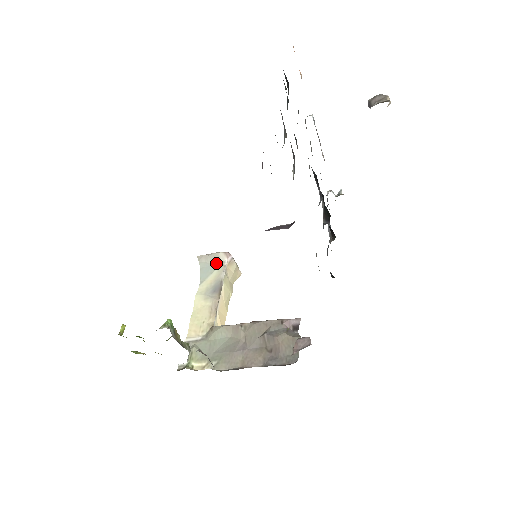
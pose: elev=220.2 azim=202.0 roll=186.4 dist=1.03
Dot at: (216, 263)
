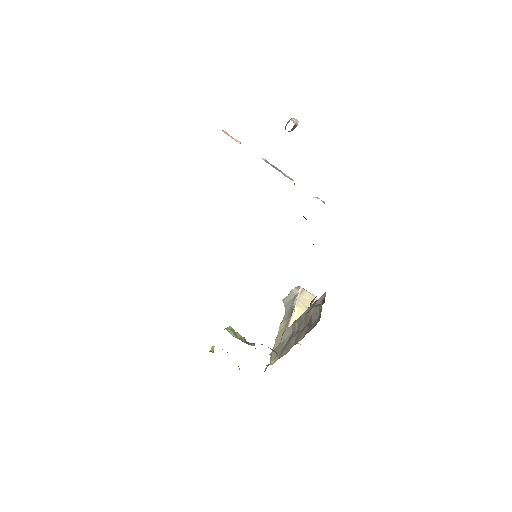
Dot at: (293, 298)
